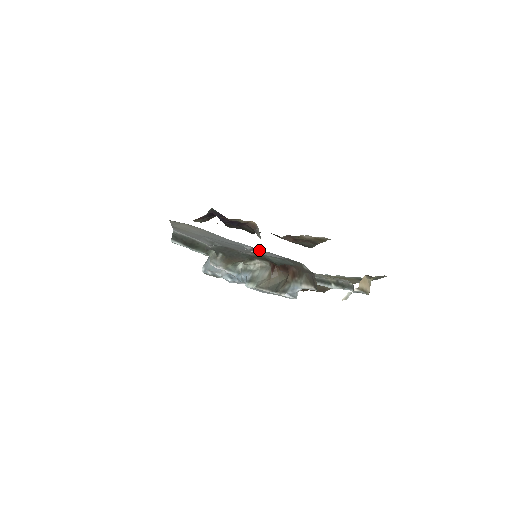
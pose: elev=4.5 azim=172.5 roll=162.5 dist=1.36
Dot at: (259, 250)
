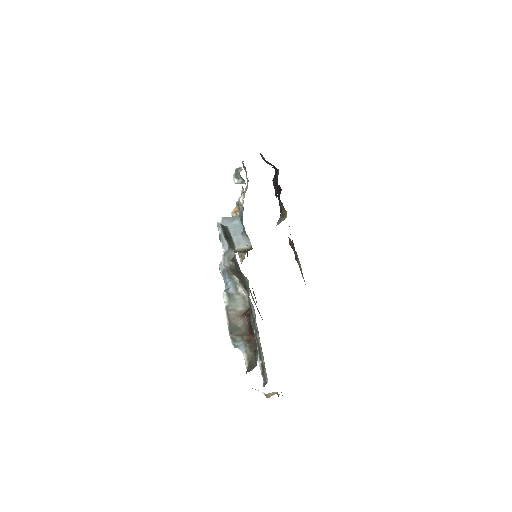
Dot at: occluded
